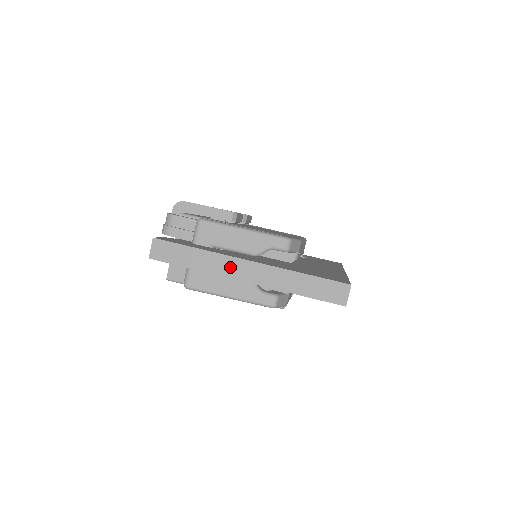
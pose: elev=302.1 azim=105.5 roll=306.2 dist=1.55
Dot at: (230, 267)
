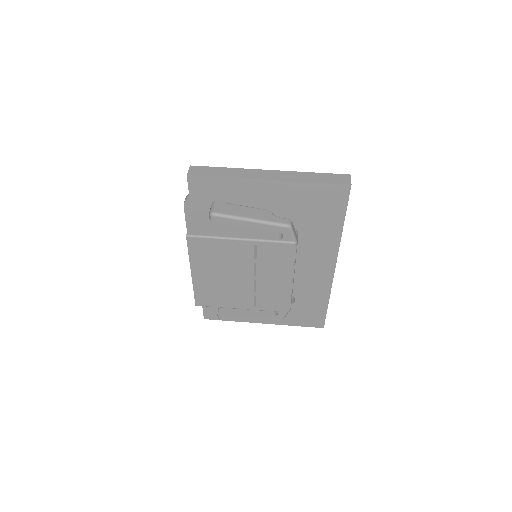
Dot at: (255, 174)
